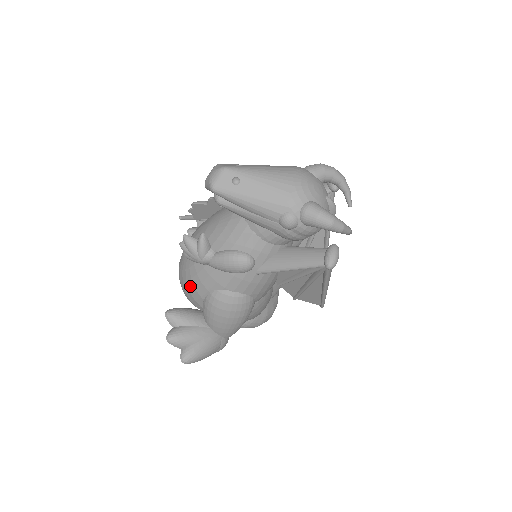
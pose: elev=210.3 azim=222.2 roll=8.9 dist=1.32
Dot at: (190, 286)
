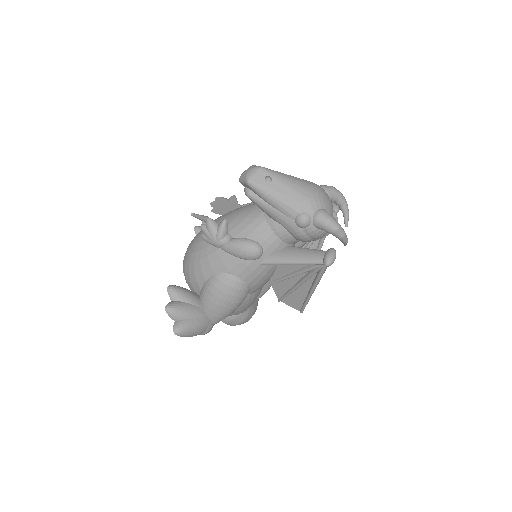
Dot at: (196, 267)
